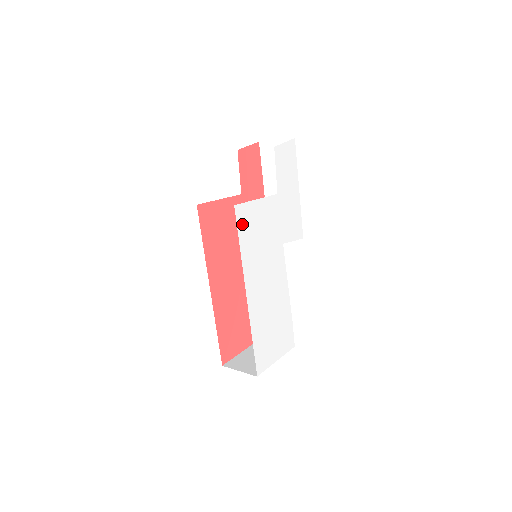
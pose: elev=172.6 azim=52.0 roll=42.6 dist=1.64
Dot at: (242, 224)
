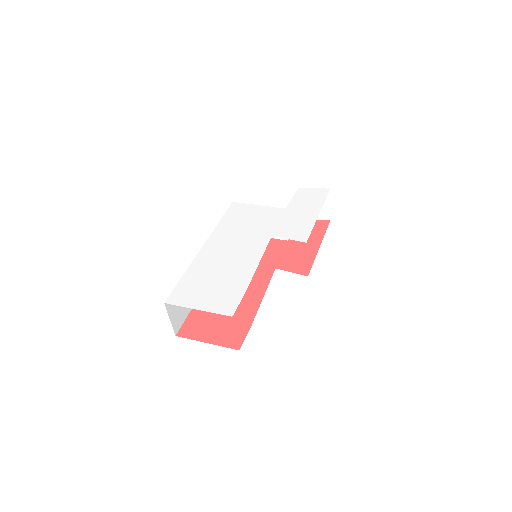
Dot at: (233, 212)
